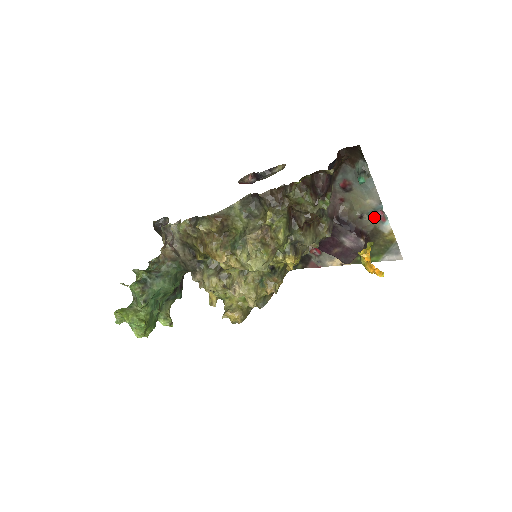
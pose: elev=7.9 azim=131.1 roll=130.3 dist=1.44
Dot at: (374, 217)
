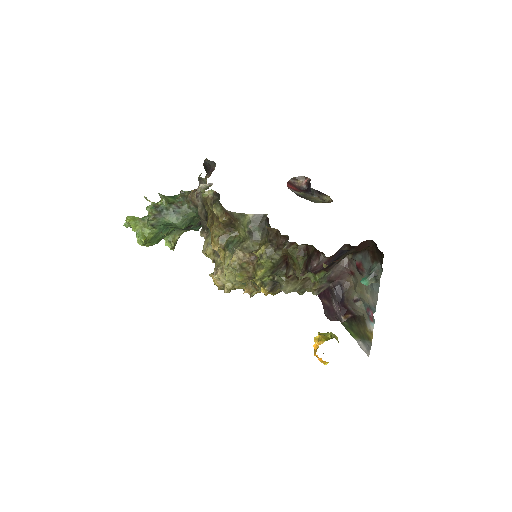
Dot at: (366, 310)
